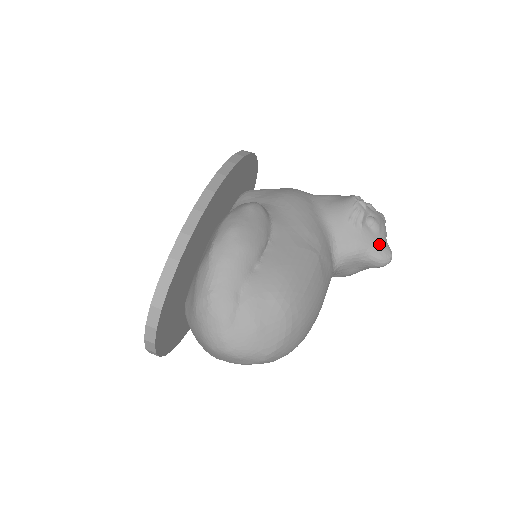
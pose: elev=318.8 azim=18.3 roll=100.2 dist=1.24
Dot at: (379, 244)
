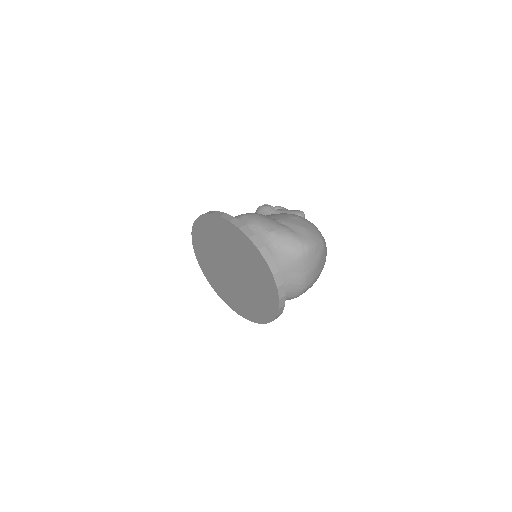
Dot at: (292, 211)
